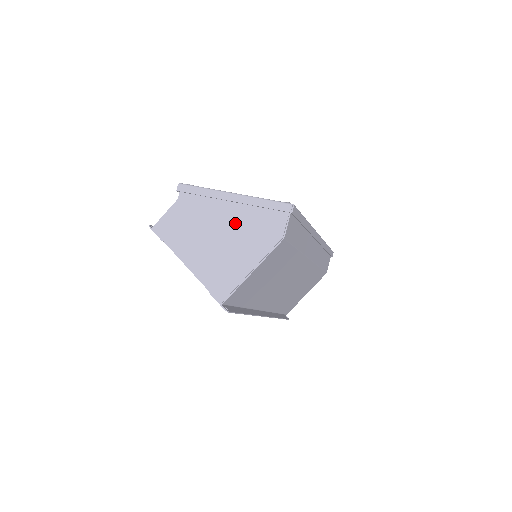
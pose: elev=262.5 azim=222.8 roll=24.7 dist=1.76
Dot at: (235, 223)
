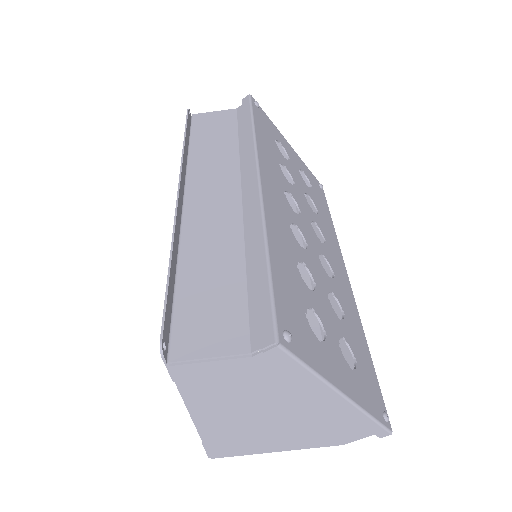
Dot at: (308, 416)
